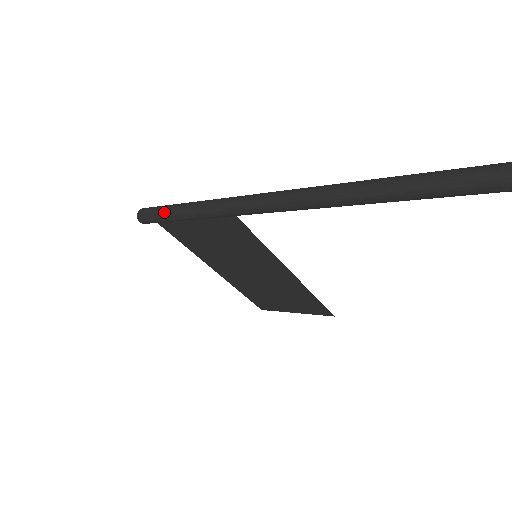
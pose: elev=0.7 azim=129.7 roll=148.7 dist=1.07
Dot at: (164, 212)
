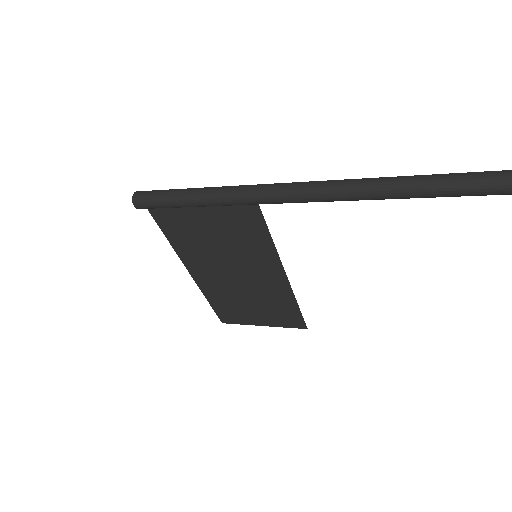
Dot at: (174, 195)
